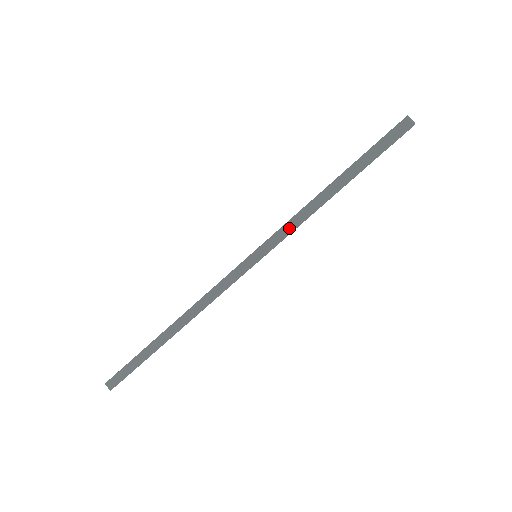
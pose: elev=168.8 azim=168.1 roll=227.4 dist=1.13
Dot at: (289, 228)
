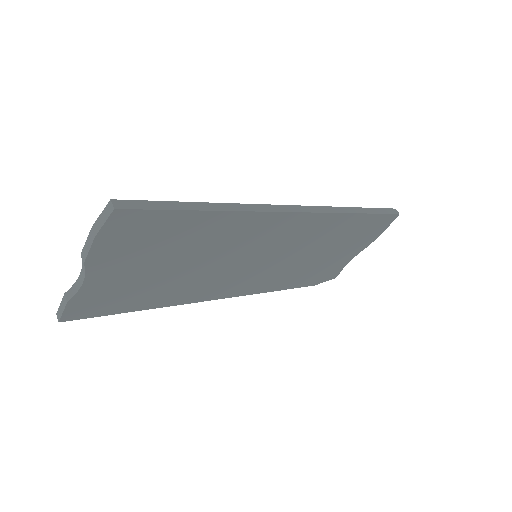
Dot at: (334, 210)
